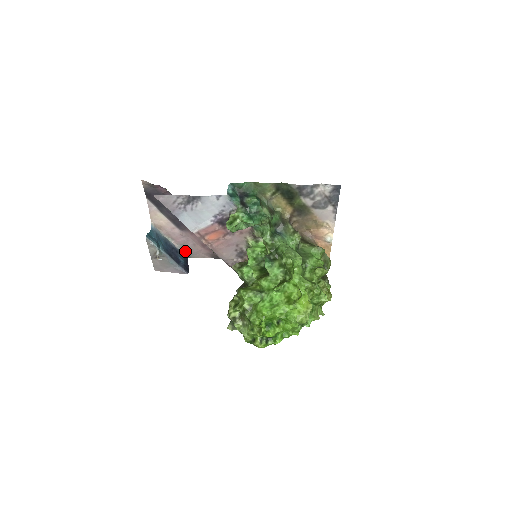
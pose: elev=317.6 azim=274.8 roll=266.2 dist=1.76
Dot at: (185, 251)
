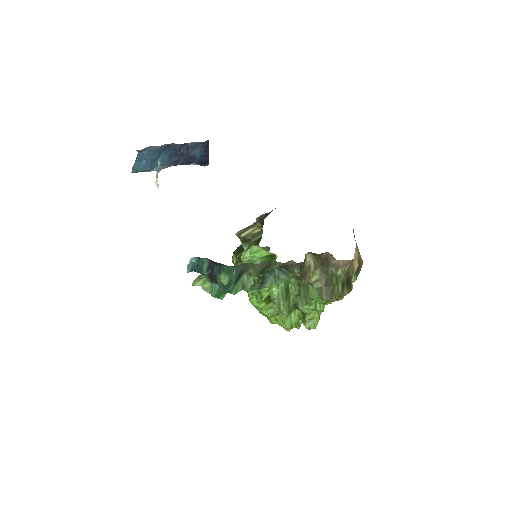
Dot at: (200, 143)
